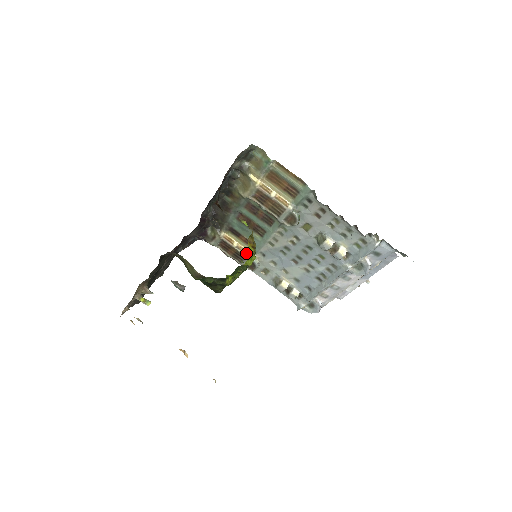
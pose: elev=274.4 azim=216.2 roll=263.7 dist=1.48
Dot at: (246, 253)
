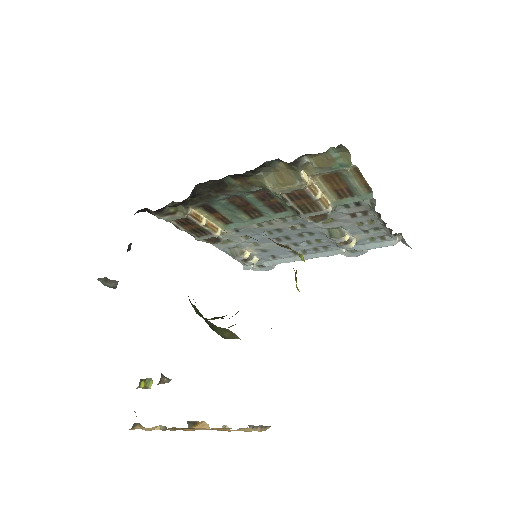
Dot at: (214, 230)
